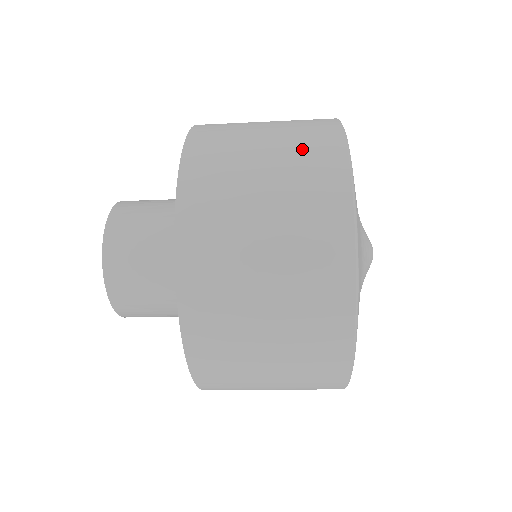
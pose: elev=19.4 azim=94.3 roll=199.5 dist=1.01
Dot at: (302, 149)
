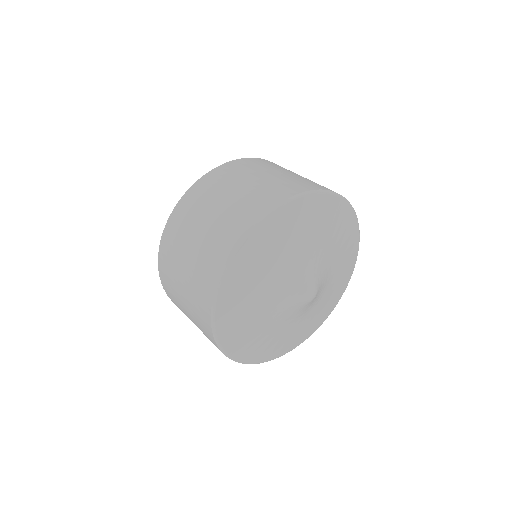
Dot at: (198, 320)
